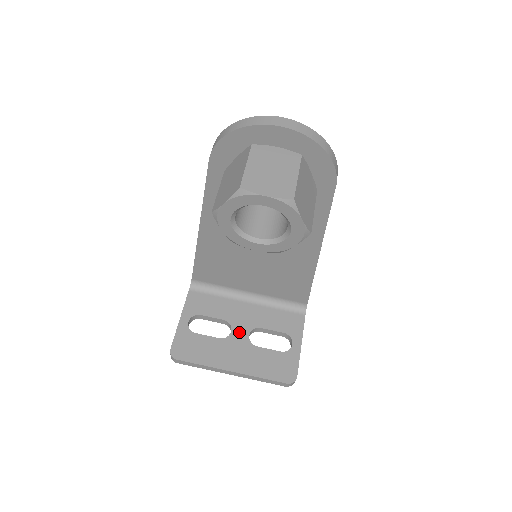
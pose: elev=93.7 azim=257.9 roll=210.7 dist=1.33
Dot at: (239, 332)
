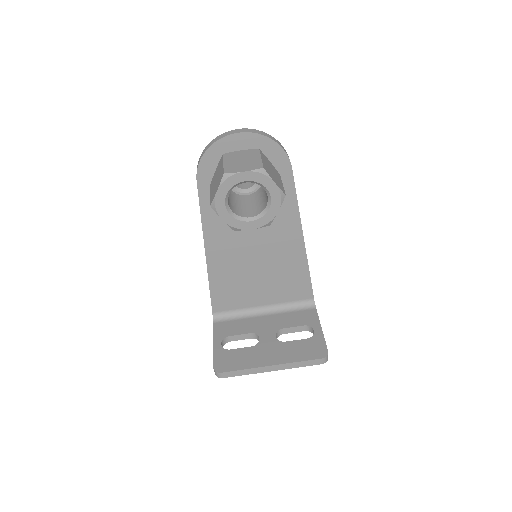
Dot at: (266, 337)
